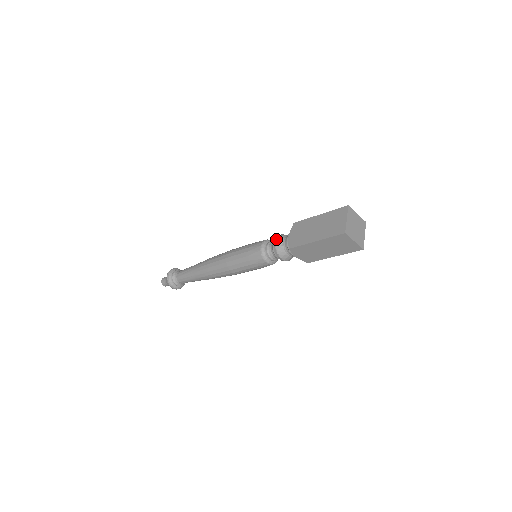
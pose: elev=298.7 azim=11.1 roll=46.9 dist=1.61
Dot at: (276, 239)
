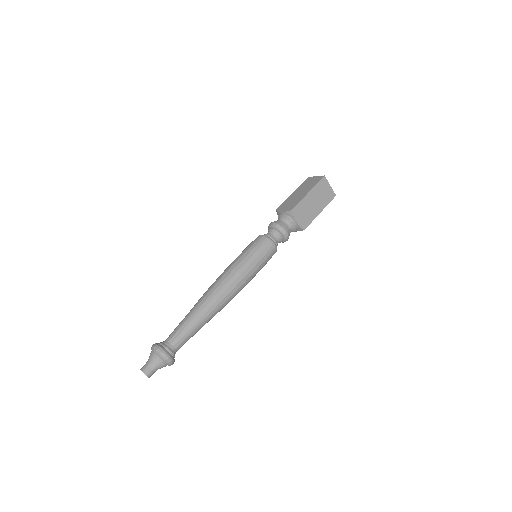
Dot at: (271, 222)
